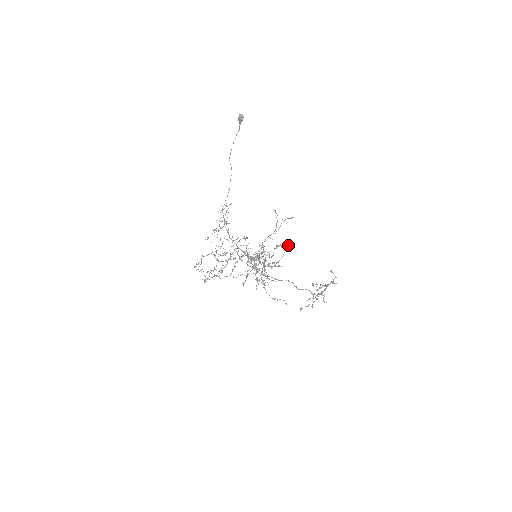
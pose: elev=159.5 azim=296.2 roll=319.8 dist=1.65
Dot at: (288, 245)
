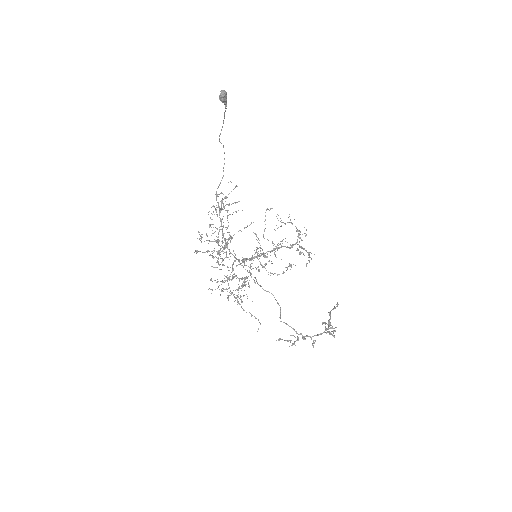
Dot at: (291, 265)
